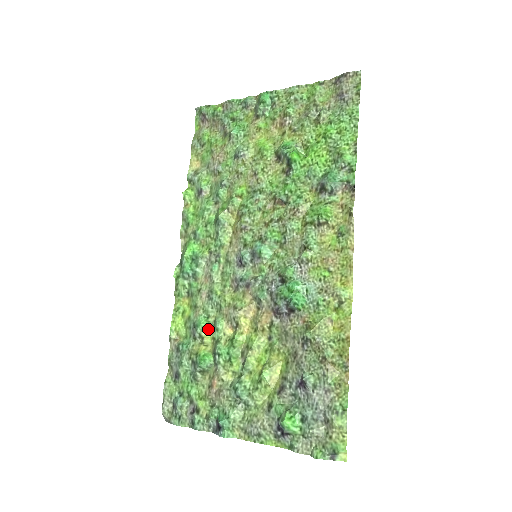
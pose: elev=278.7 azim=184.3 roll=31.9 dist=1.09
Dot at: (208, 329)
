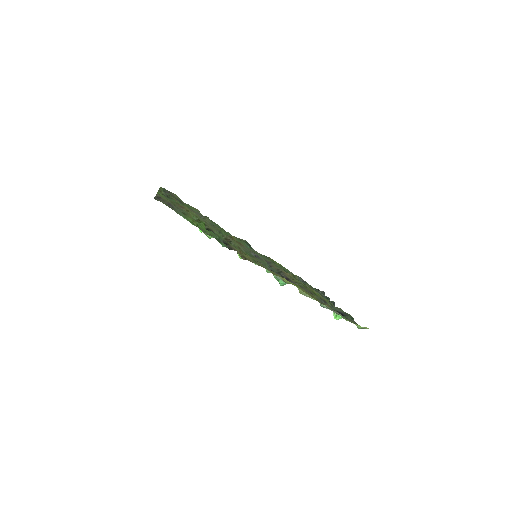
Dot at: occluded
